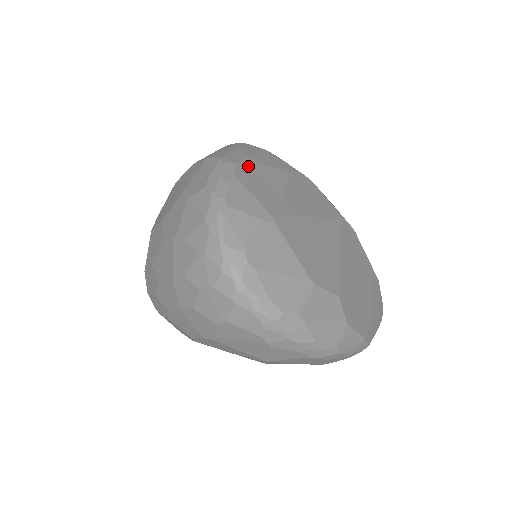
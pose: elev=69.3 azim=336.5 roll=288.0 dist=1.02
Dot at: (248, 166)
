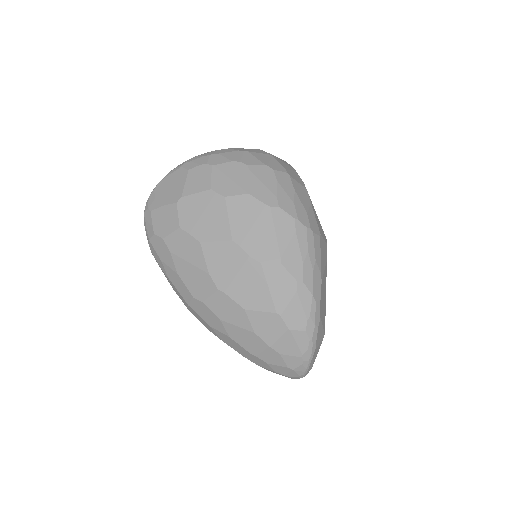
Dot at: (322, 292)
